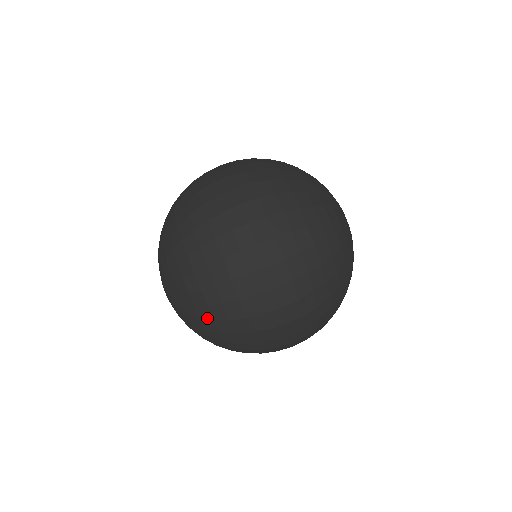
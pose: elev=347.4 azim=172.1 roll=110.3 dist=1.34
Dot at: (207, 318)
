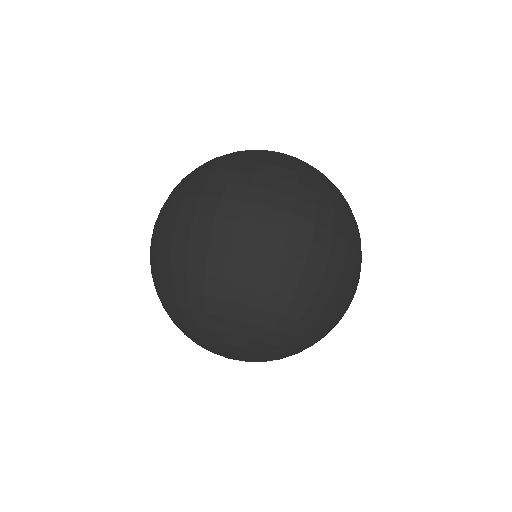
Dot at: occluded
